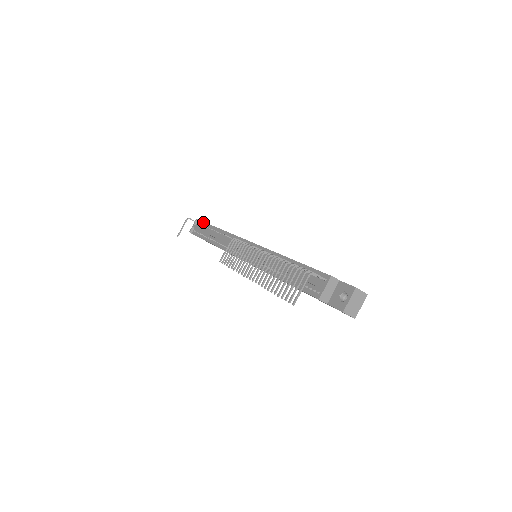
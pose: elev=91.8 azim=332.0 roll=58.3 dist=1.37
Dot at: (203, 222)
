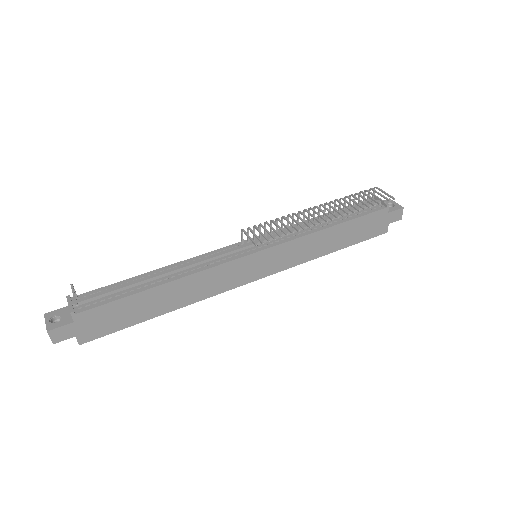
Dot at: (94, 290)
